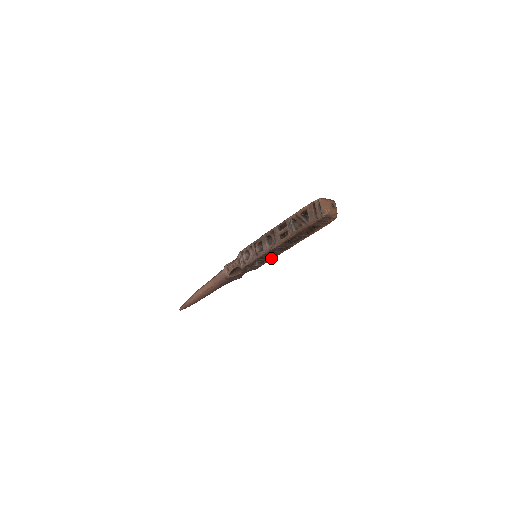
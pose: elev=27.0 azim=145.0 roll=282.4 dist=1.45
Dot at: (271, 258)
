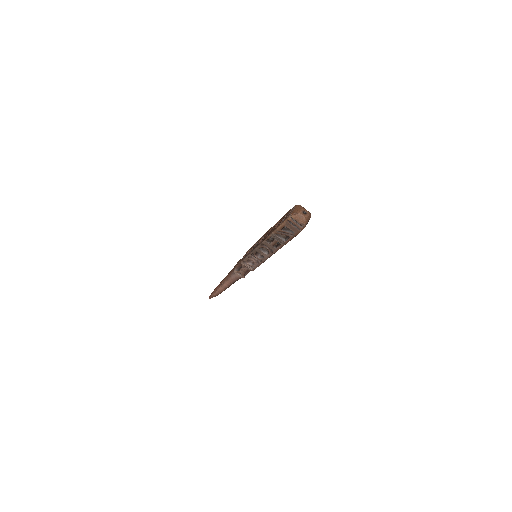
Dot at: occluded
